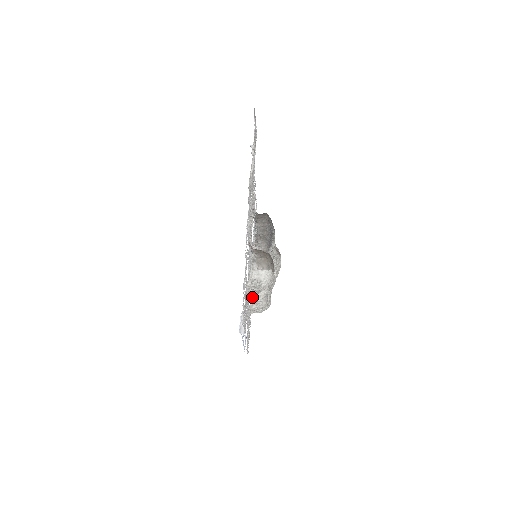
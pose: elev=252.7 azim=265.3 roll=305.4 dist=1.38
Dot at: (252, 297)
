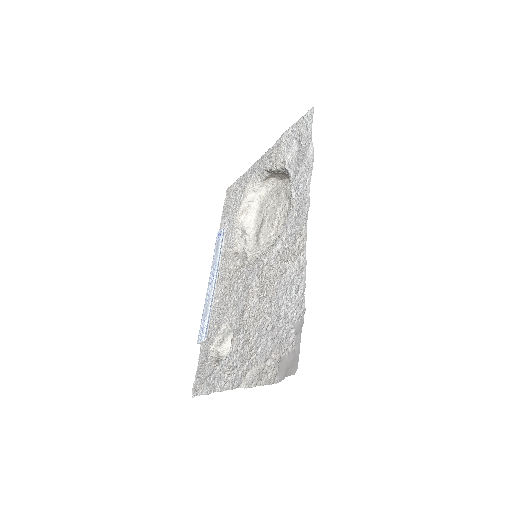
Dot at: (254, 182)
